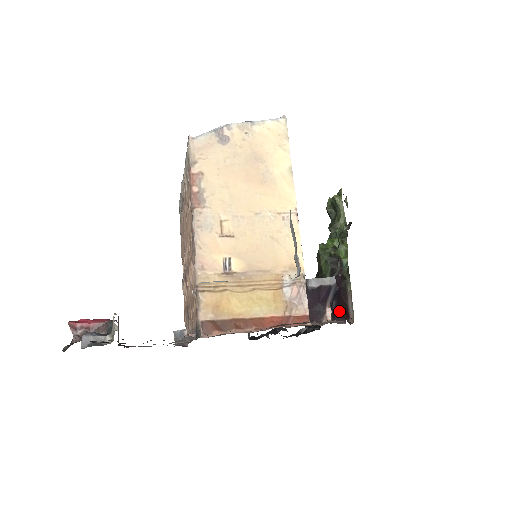
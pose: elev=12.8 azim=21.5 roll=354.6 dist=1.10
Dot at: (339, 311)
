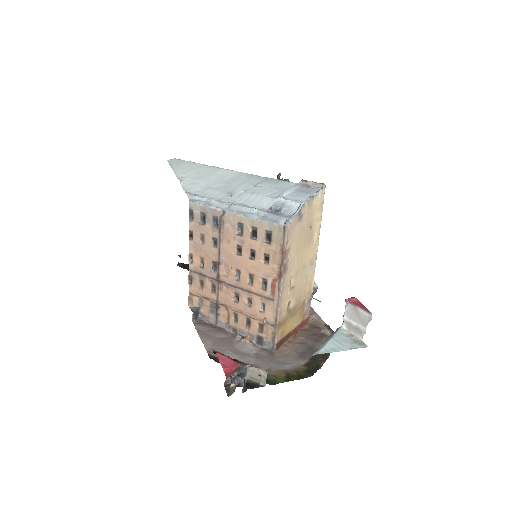
Dot at: occluded
